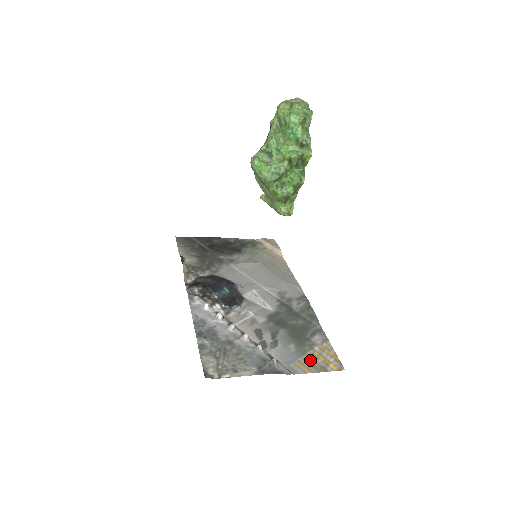
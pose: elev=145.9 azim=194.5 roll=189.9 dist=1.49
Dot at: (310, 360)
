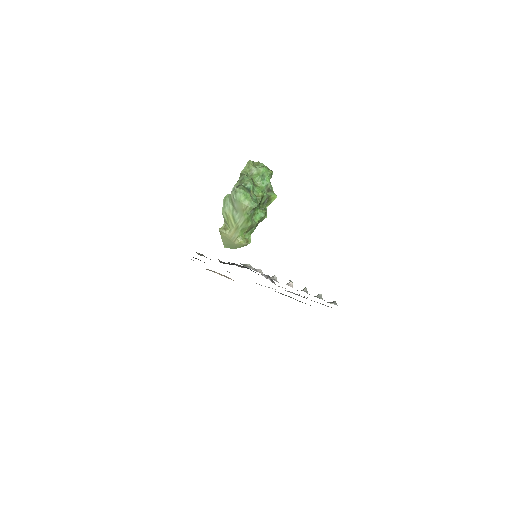
Dot at: occluded
